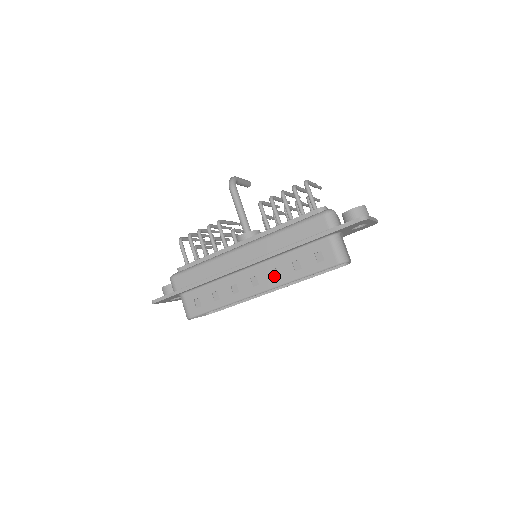
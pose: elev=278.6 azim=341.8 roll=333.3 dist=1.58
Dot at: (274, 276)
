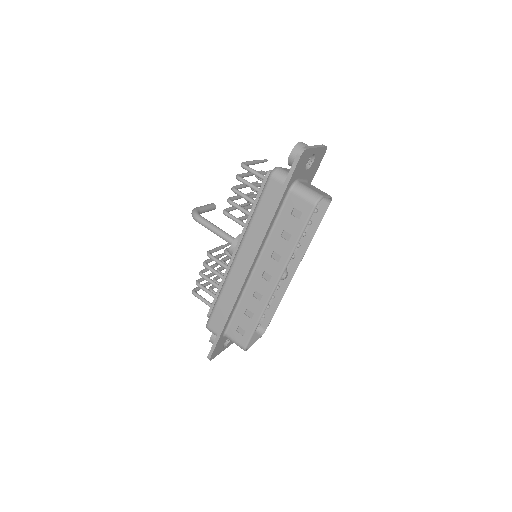
Dot at: (277, 259)
